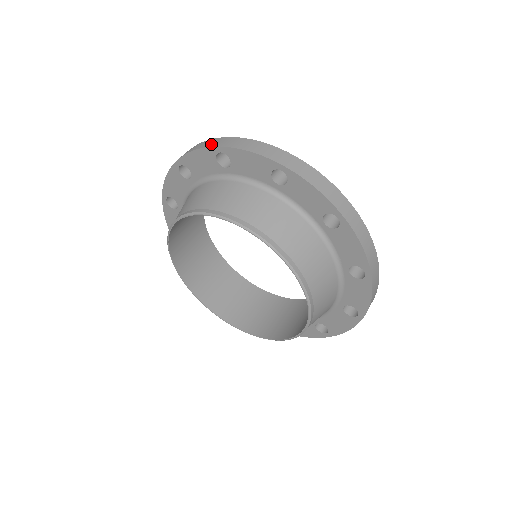
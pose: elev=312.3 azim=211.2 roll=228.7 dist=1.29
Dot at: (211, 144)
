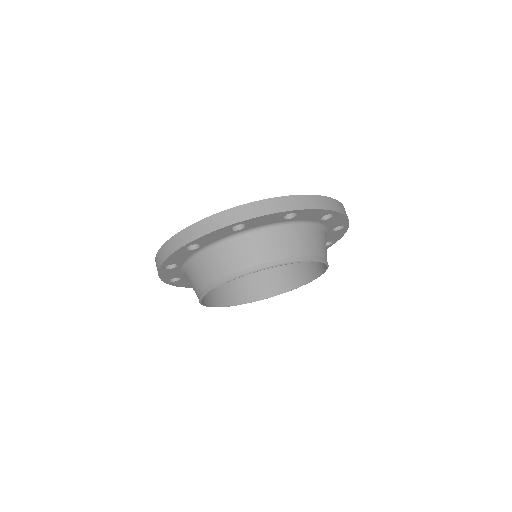
Dot at: (157, 268)
